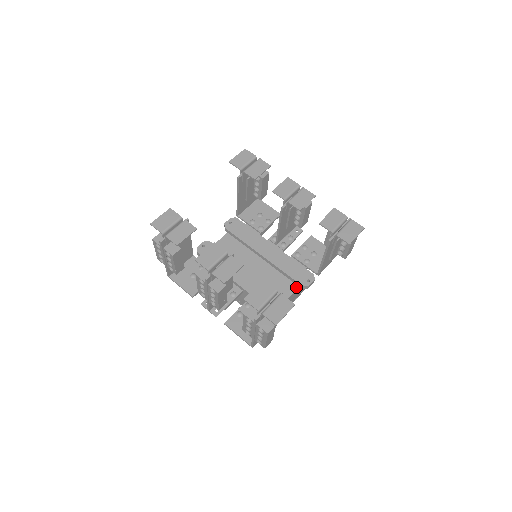
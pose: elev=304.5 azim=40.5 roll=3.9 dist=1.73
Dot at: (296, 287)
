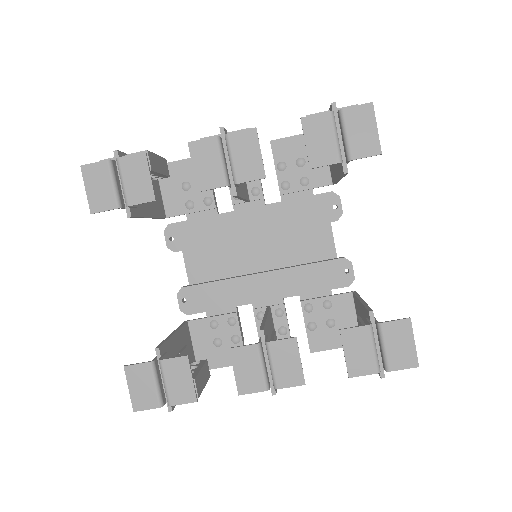
Dot at: (328, 227)
